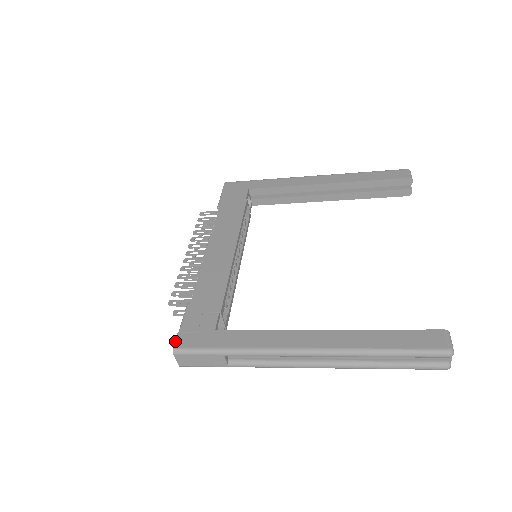
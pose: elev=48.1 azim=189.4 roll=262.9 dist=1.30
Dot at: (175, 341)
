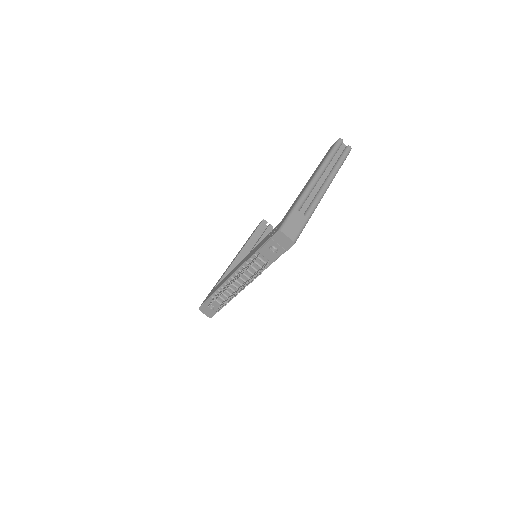
Dot at: (274, 234)
